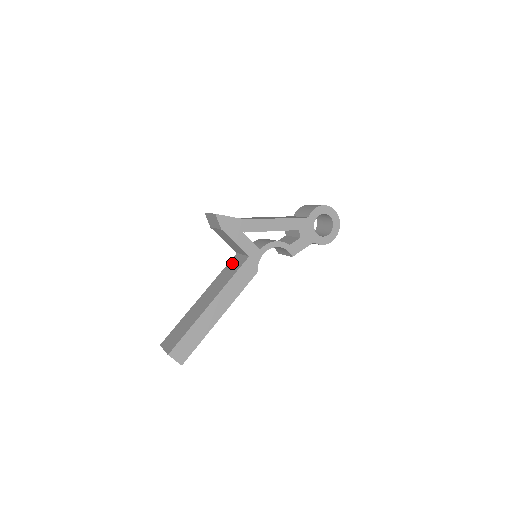
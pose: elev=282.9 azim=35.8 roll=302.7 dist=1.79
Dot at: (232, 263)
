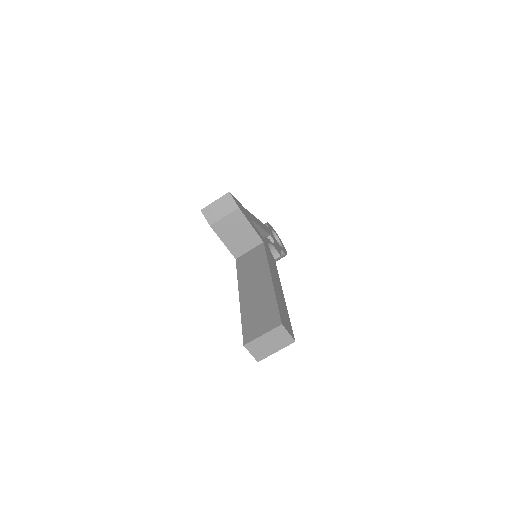
Dot at: (244, 260)
